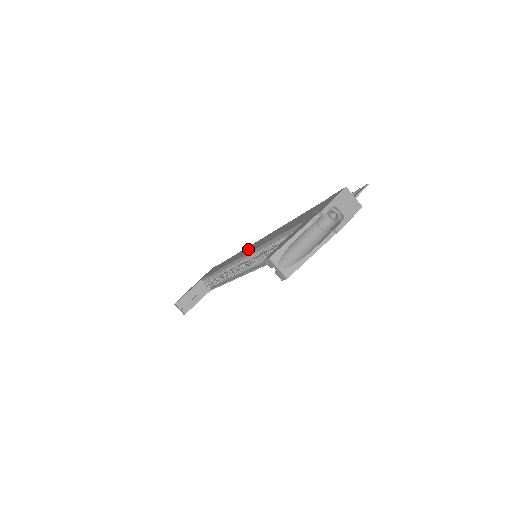
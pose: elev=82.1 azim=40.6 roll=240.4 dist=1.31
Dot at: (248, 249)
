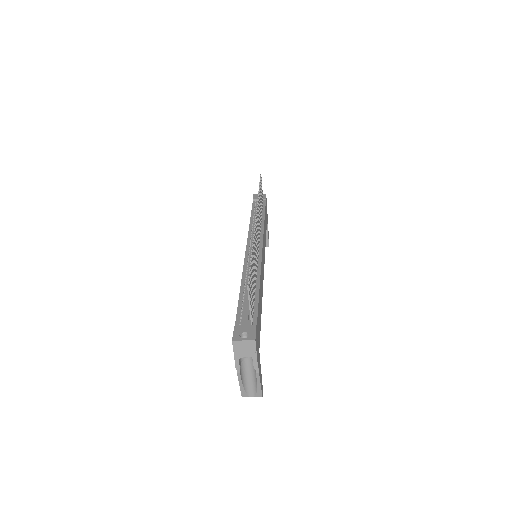
Dot at: occluded
